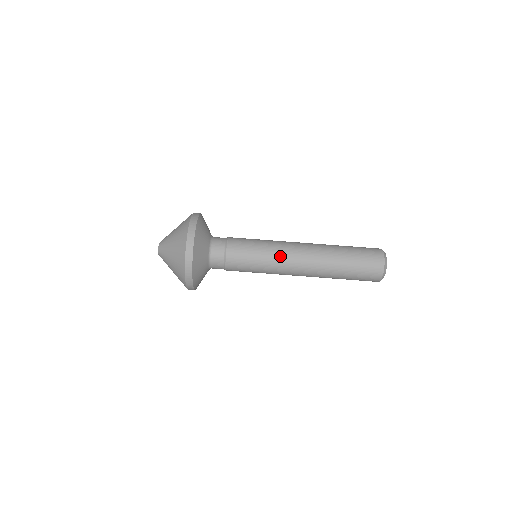
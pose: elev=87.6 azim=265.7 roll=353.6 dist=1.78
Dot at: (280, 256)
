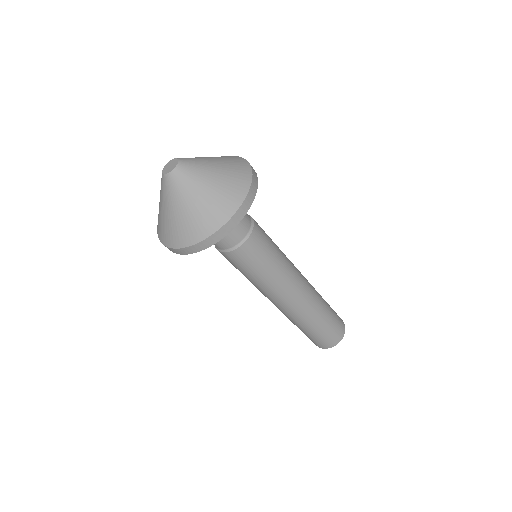
Dot at: (287, 277)
